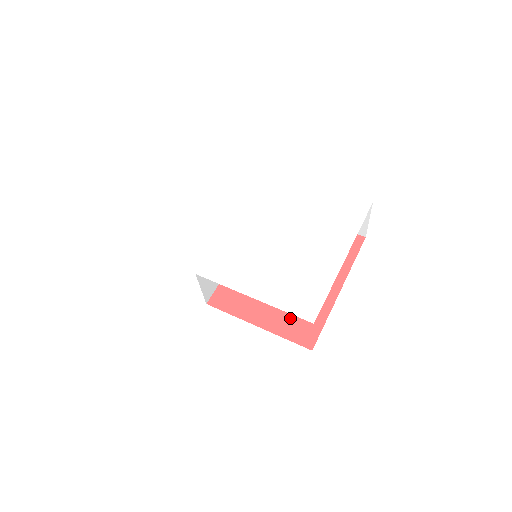
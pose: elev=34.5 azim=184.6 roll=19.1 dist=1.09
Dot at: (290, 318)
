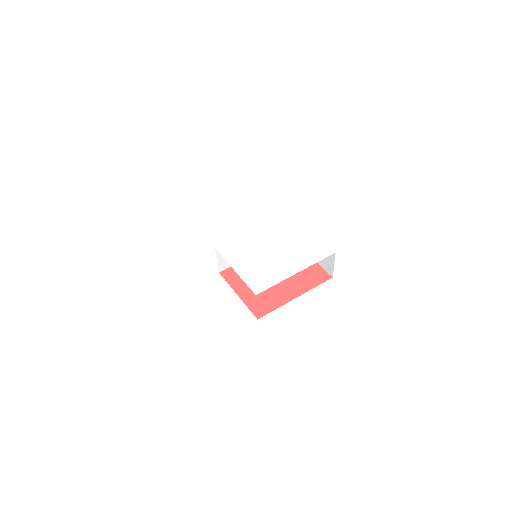
Dot at: (258, 299)
